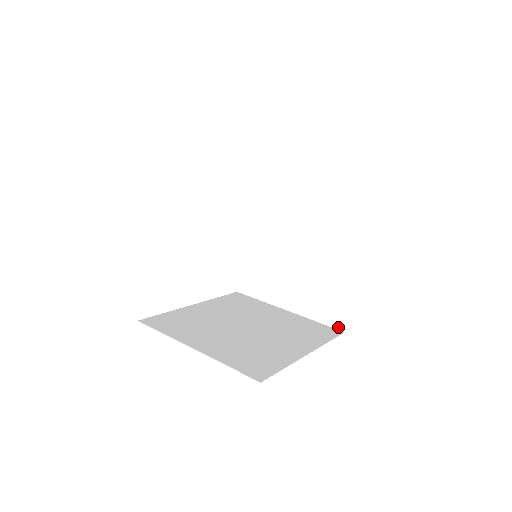
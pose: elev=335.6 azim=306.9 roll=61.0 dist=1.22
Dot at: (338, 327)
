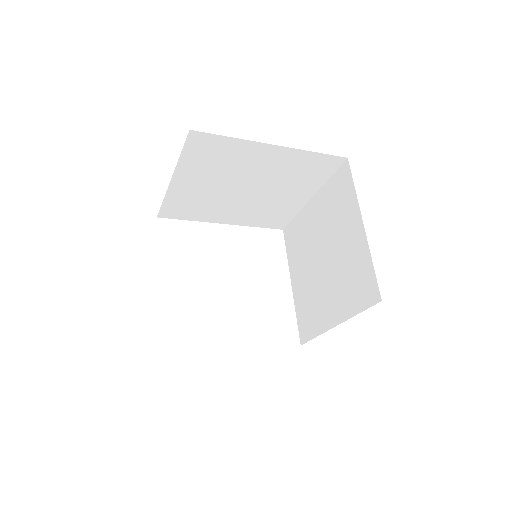
Dot at: (375, 301)
